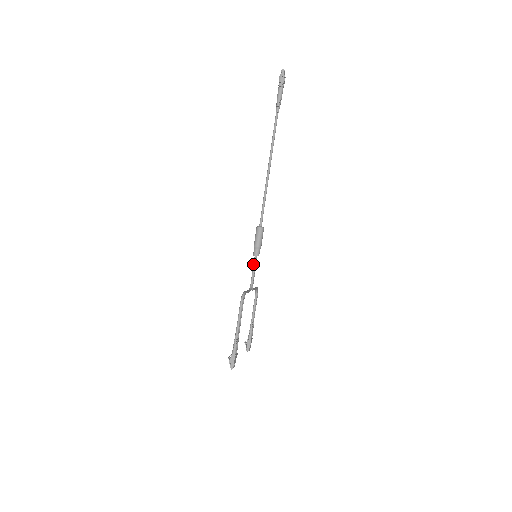
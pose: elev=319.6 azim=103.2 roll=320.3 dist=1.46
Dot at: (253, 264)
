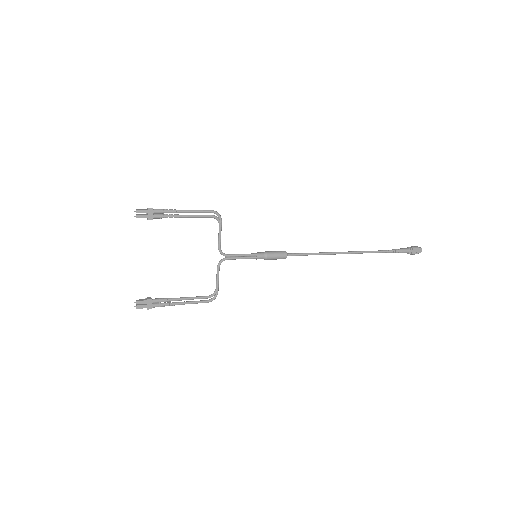
Dot at: (247, 254)
